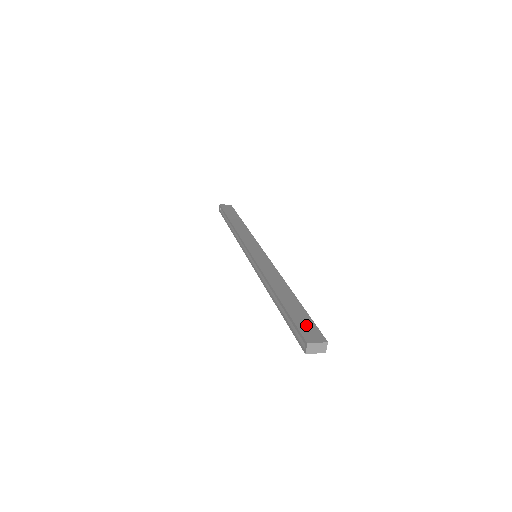
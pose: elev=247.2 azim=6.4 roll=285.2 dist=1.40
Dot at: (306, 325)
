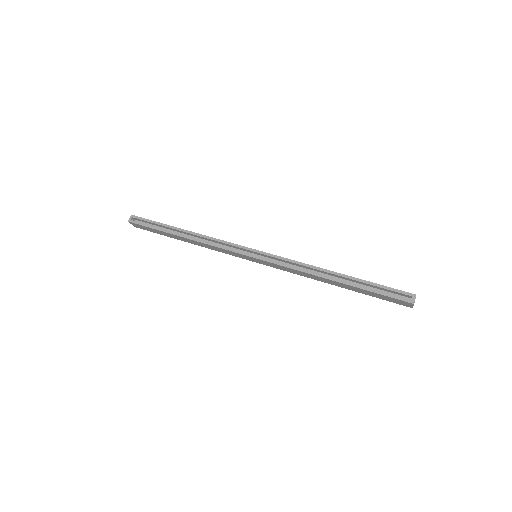
Dot at: occluded
